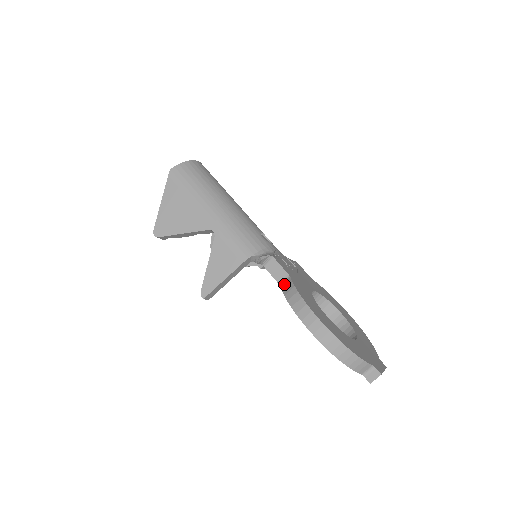
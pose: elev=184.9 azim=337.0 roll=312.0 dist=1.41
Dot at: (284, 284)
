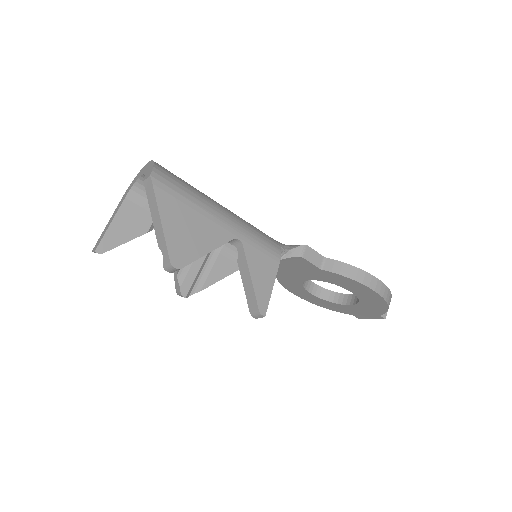
Dot at: (327, 266)
